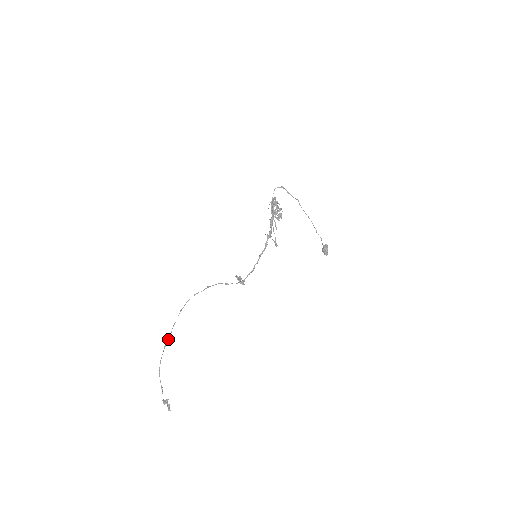
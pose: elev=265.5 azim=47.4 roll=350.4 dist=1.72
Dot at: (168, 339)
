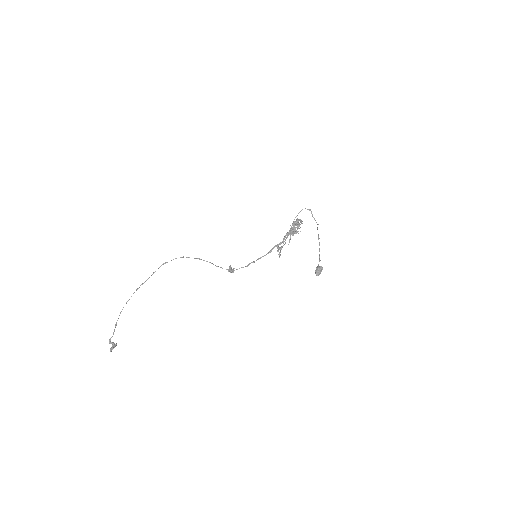
Dot at: (143, 283)
